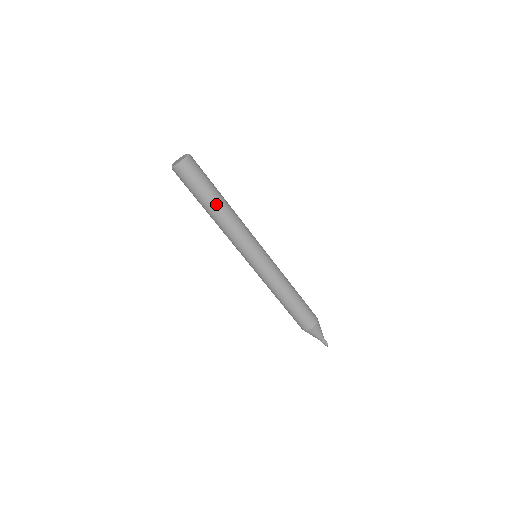
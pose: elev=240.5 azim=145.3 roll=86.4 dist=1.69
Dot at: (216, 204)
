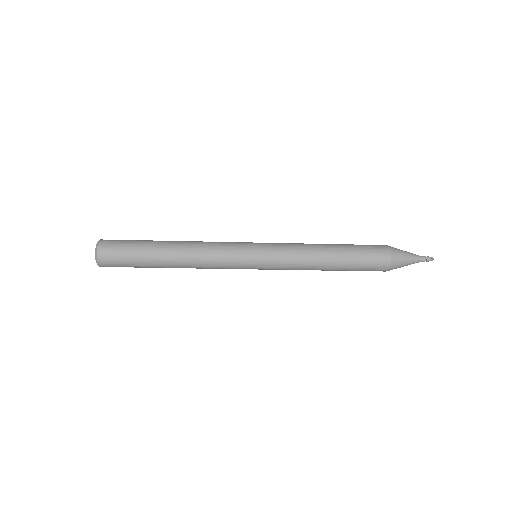
Dot at: (163, 253)
